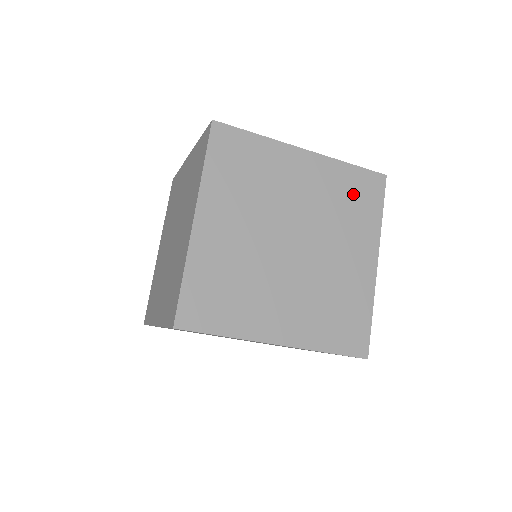
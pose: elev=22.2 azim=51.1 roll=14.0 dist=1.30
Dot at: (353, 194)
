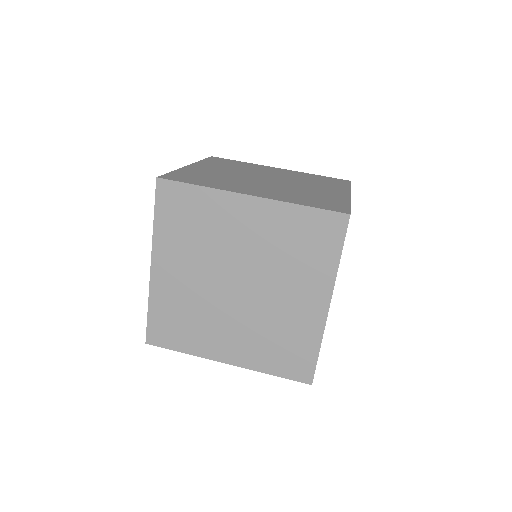
Dot at: (305, 238)
